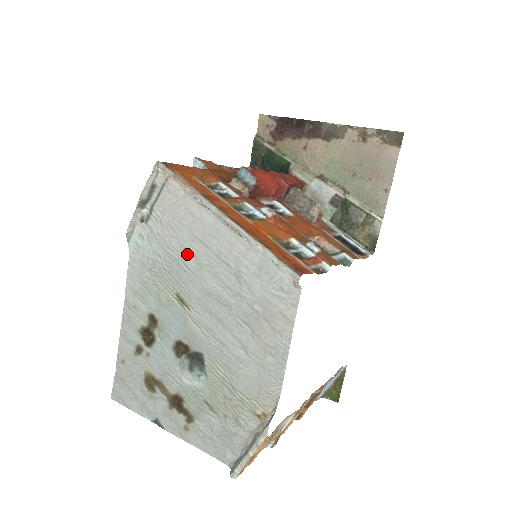
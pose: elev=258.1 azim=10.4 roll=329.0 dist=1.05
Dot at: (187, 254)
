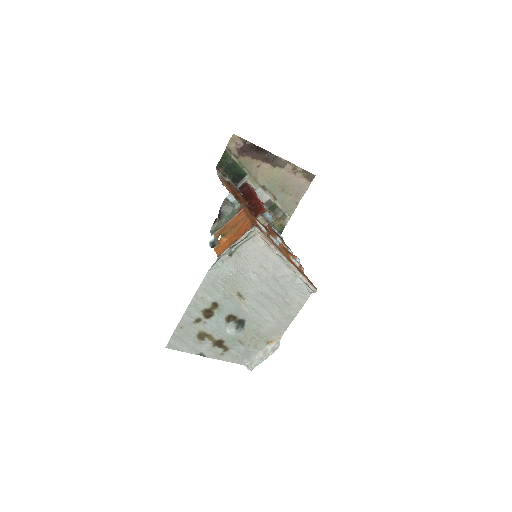
Dot at: (253, 274)
